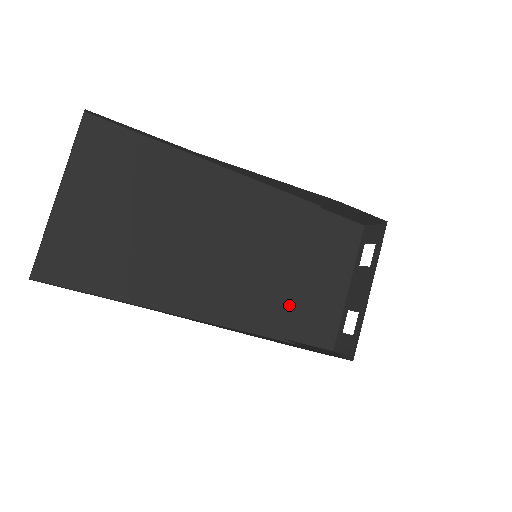
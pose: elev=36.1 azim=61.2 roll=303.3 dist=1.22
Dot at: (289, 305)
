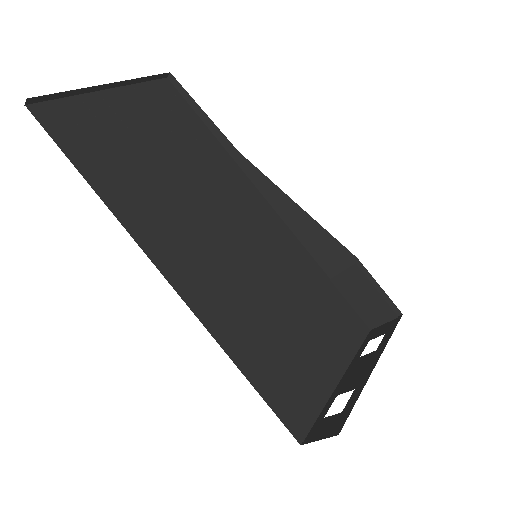
Dot at: (268, 341)
